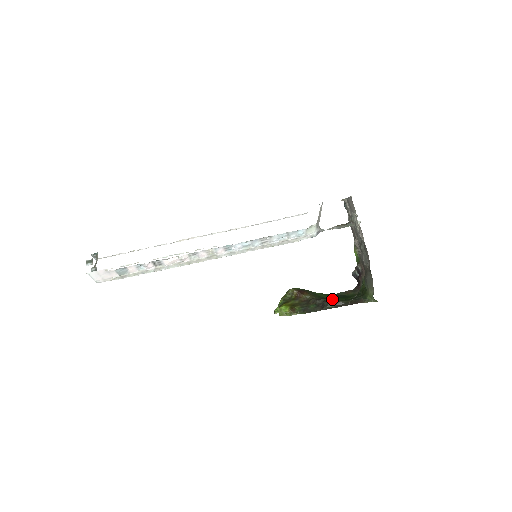
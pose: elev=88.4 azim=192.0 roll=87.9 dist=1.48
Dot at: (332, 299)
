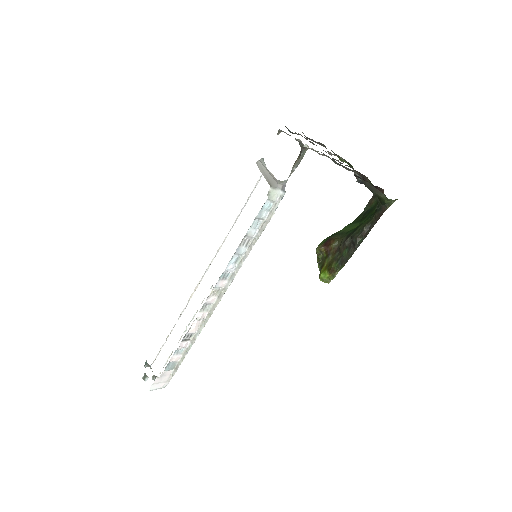
Dot at: (357, 230)
